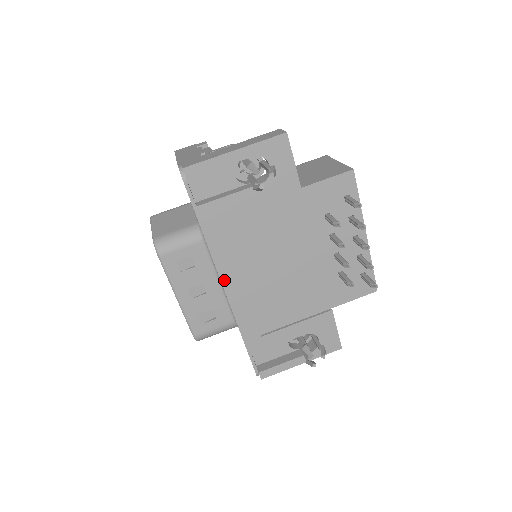
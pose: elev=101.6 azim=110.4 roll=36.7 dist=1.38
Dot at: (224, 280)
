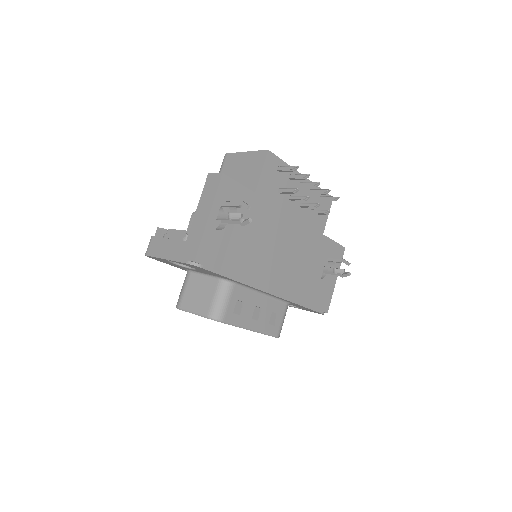
Dot at: (267, 290)
